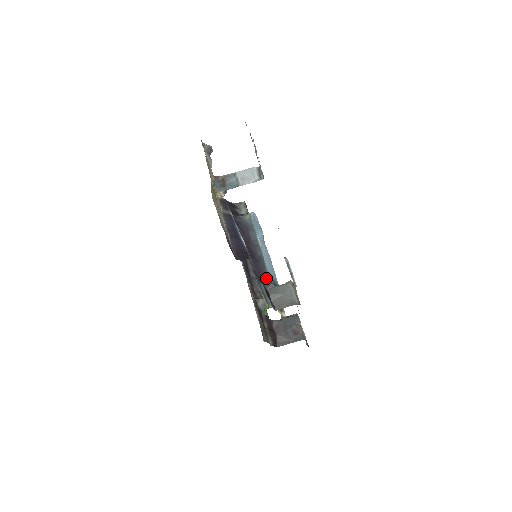
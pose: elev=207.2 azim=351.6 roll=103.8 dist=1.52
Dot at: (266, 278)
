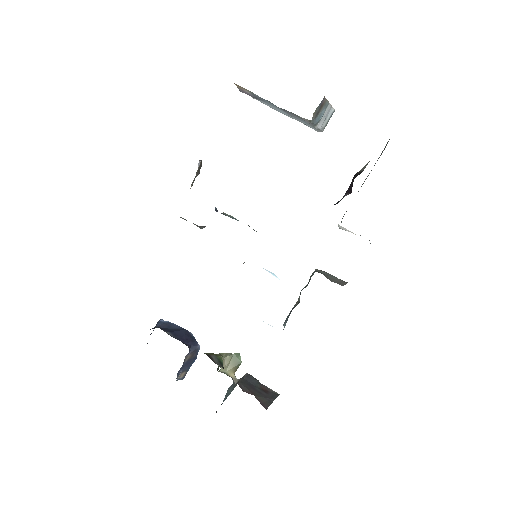
Dot at: occluded
